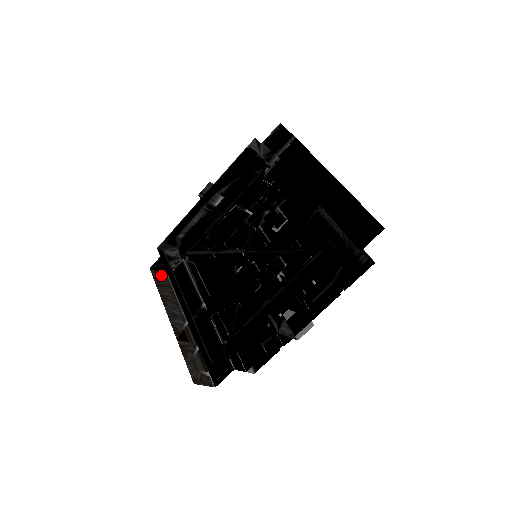
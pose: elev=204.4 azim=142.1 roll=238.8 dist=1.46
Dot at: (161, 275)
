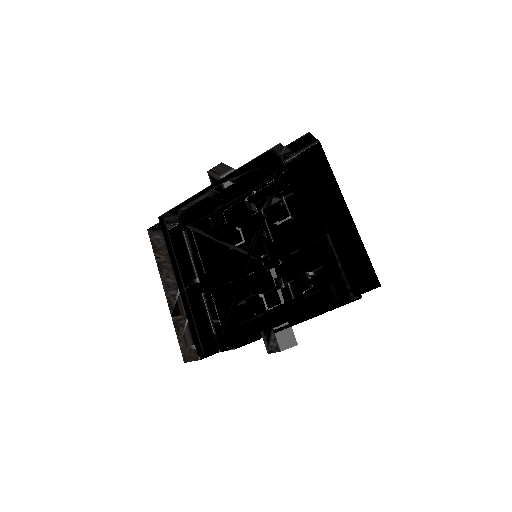
Dot at: (157, 235)
